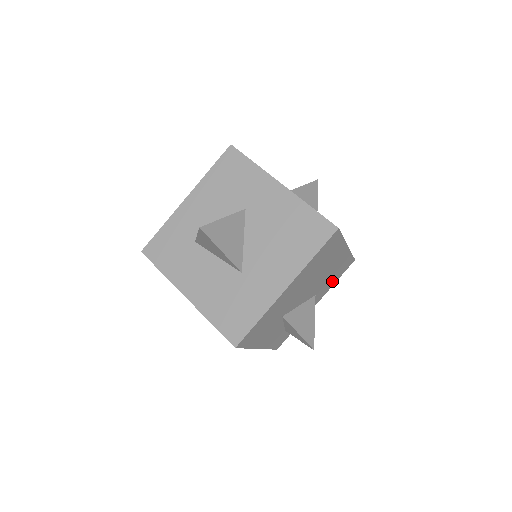
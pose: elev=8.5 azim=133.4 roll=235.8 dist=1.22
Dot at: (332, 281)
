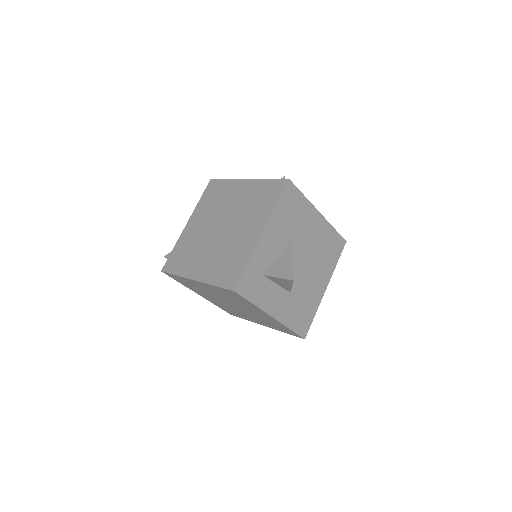
Dot at: (294, 316)
